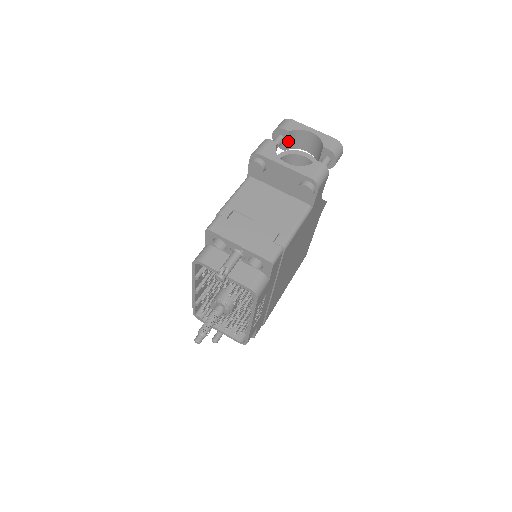
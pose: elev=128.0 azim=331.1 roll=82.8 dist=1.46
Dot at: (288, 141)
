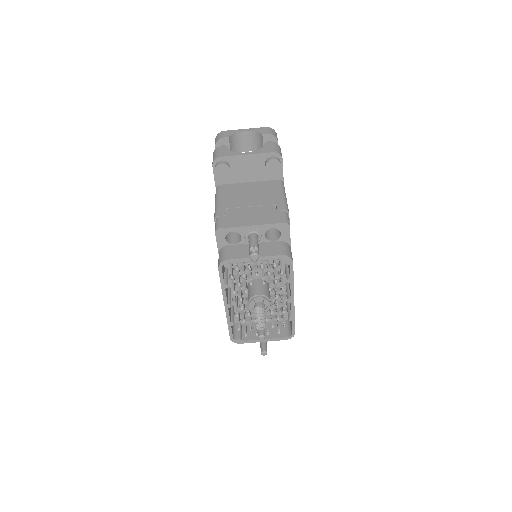
Dot at: (230, 148)
